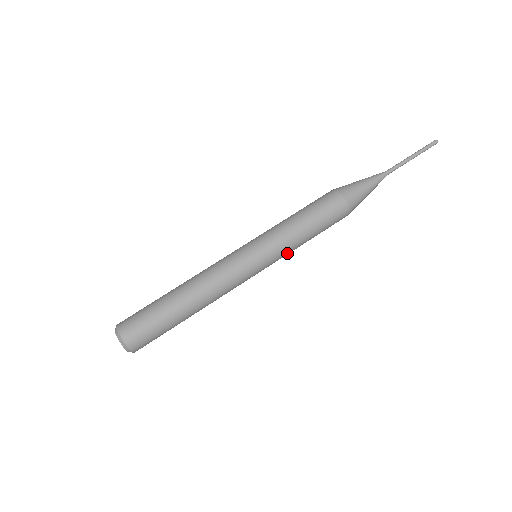
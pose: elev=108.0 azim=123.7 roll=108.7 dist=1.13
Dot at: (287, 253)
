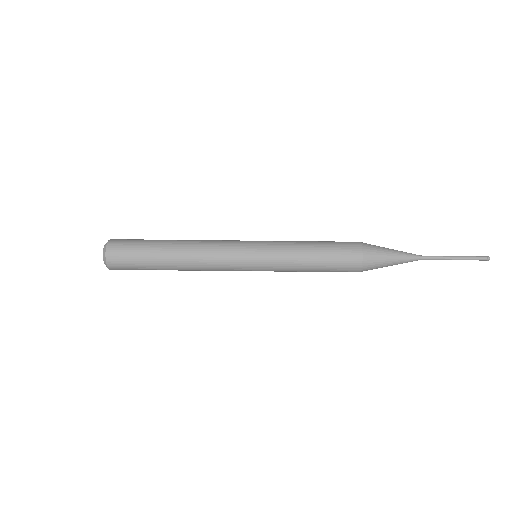
Dot at: (283, 271)
